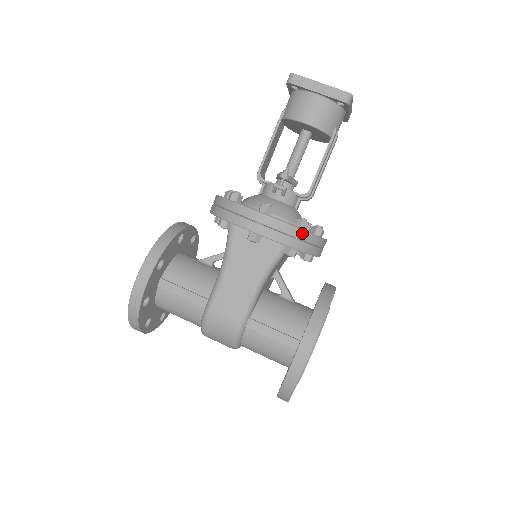
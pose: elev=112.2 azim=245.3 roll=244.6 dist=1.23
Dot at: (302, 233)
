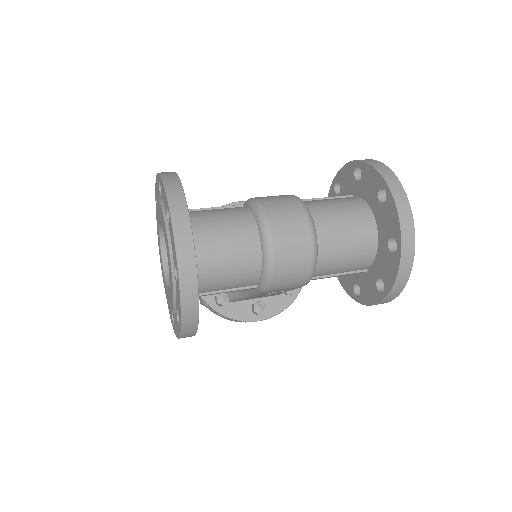
Dot at: occluded
